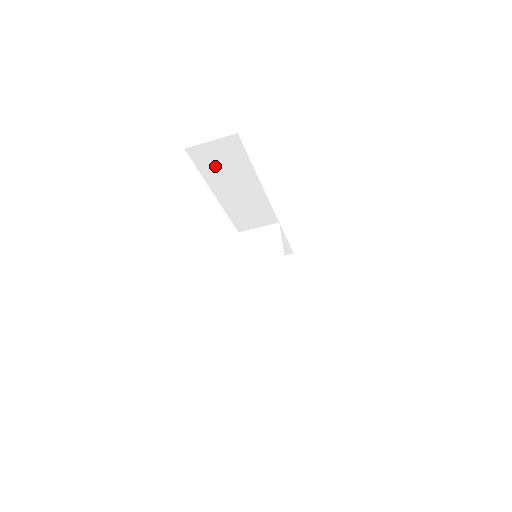
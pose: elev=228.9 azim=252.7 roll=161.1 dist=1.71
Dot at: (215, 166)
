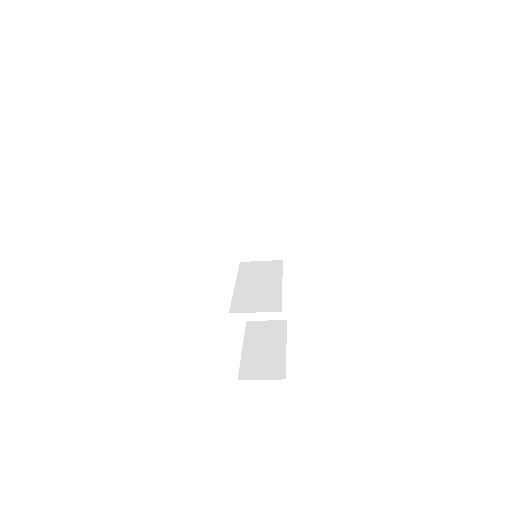
Dot at: (244, 157)
